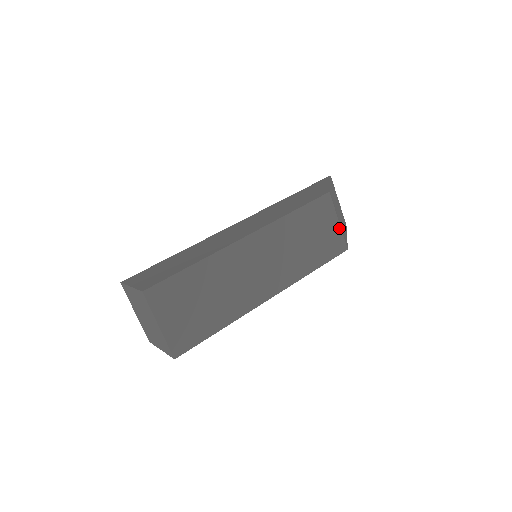
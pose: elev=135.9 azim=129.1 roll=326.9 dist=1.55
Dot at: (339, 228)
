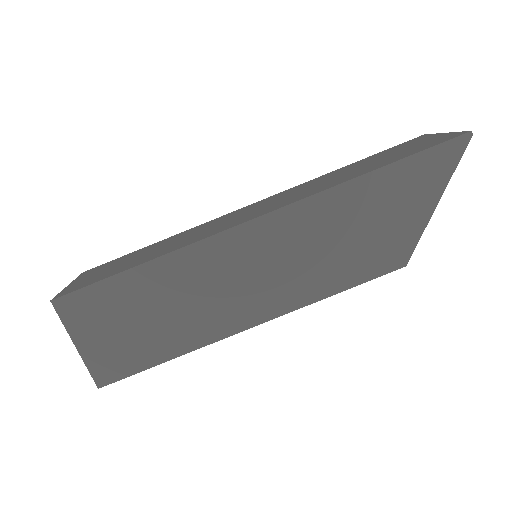
Dot at: occluded
